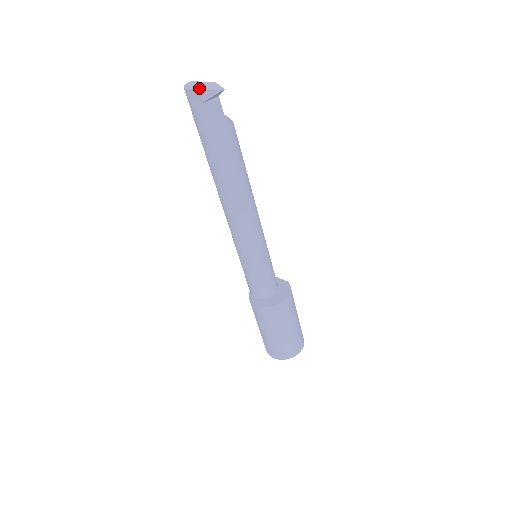
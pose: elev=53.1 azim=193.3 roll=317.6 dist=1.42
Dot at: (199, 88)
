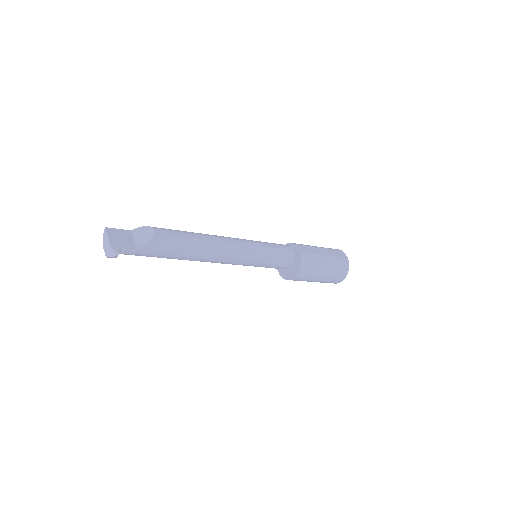
Dot at: (106, 255)
